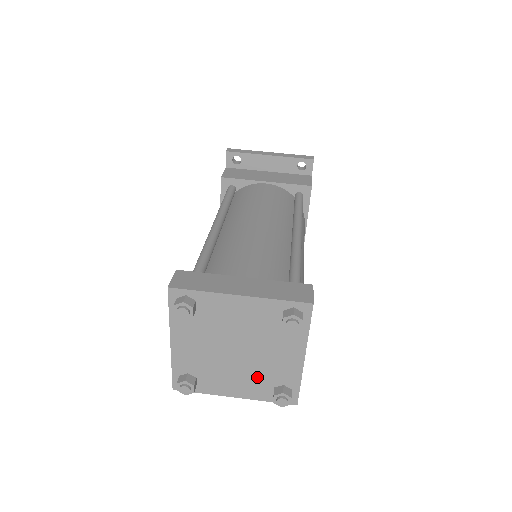
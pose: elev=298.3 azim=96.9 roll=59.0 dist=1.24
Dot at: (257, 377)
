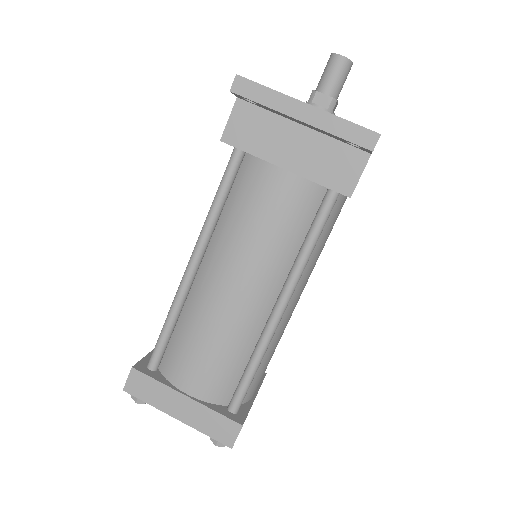
Dot at: occluded
